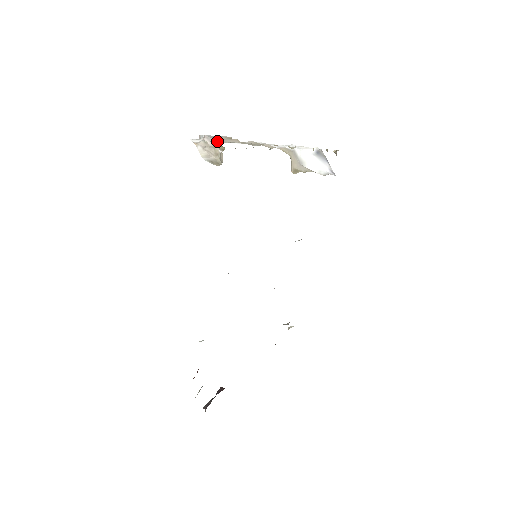
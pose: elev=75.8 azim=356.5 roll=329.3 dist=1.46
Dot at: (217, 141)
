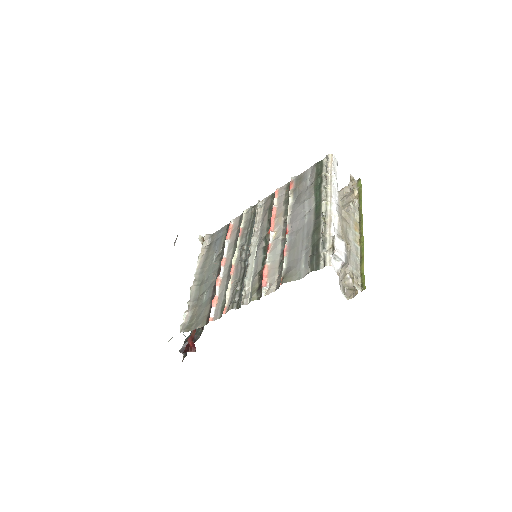
Dot at: (358, 278)
